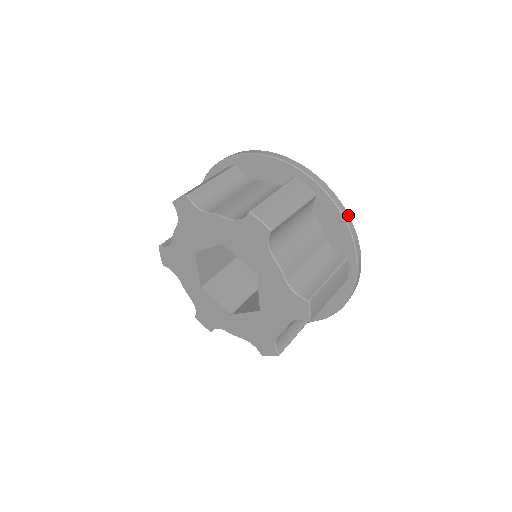
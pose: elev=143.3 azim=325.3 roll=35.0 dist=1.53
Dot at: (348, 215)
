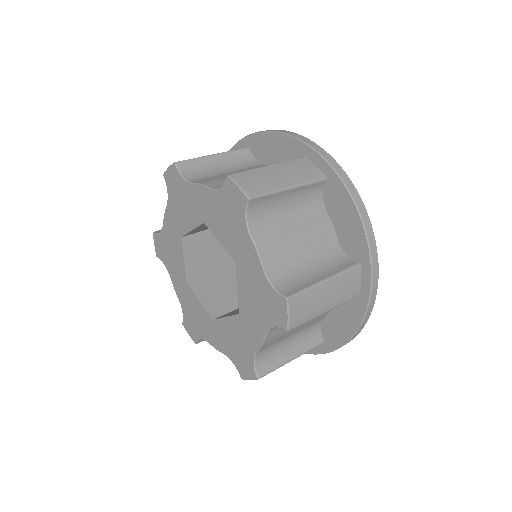
Dot at: (277, 130)
